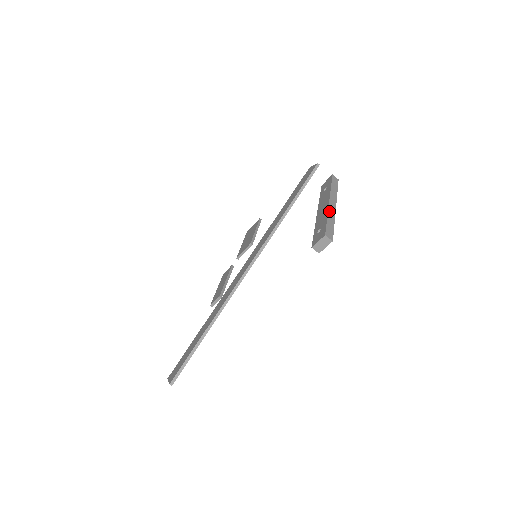
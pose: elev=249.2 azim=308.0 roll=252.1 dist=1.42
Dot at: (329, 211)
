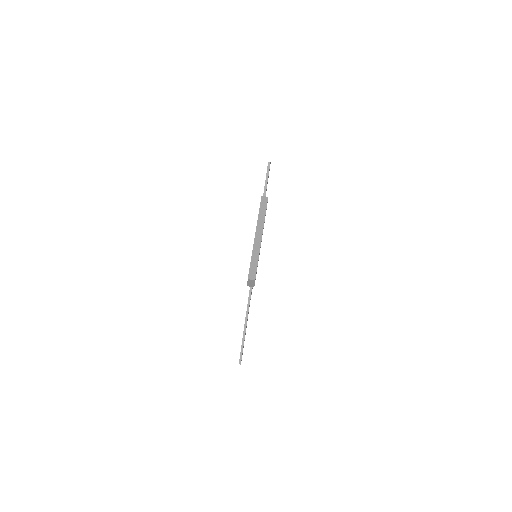
Dot at: (254, 247)
